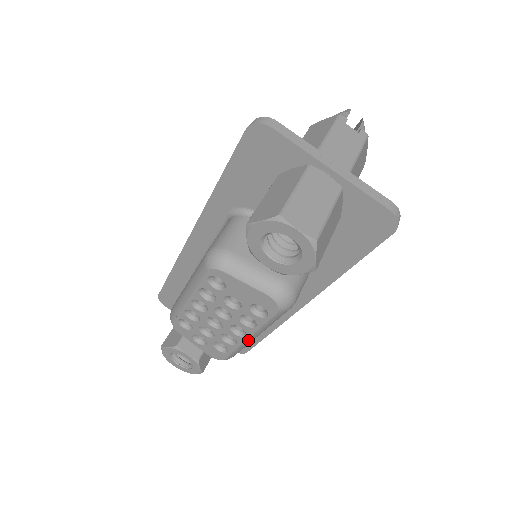
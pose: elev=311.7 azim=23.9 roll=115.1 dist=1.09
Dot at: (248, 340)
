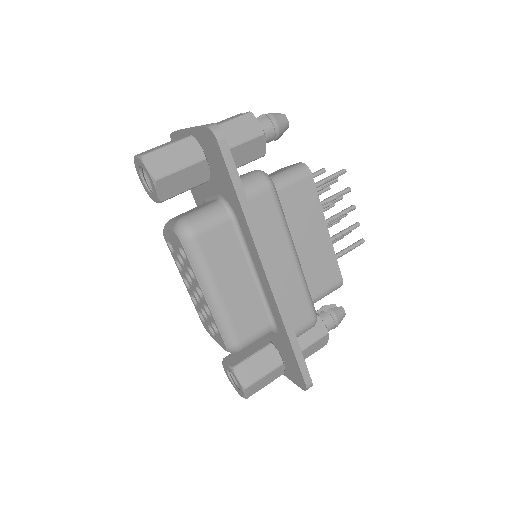
Dot at: (209, 301)
